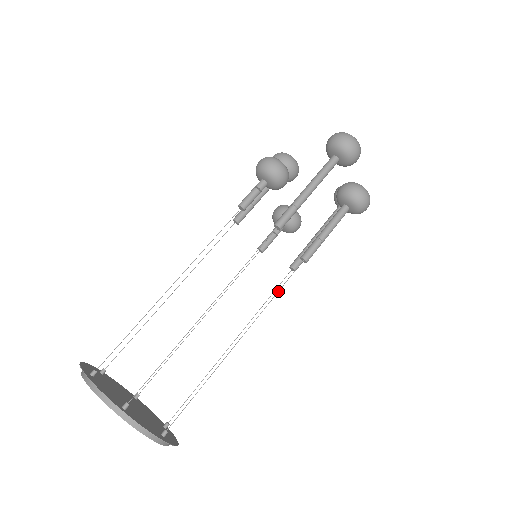
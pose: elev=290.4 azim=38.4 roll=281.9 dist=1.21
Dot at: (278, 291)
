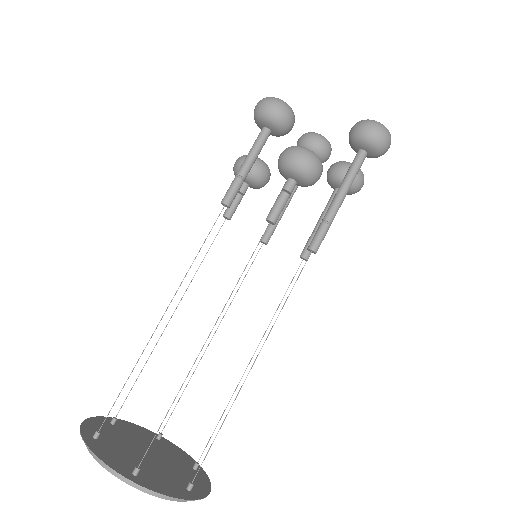
Dot at: occluded
